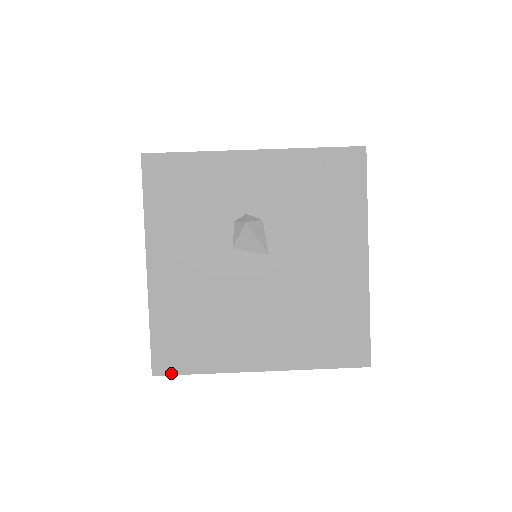
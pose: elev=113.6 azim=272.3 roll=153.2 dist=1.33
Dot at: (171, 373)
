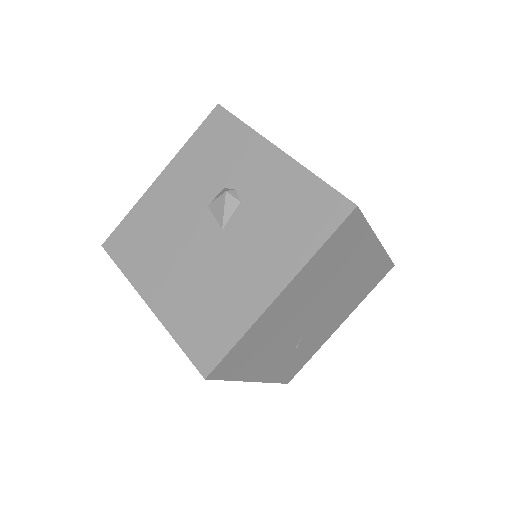
Dot at: (110, 254)
